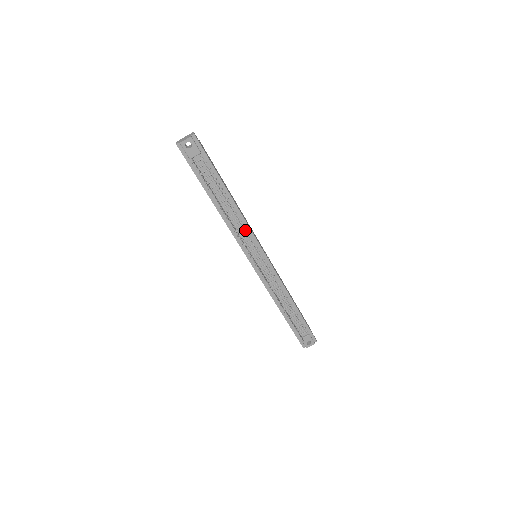
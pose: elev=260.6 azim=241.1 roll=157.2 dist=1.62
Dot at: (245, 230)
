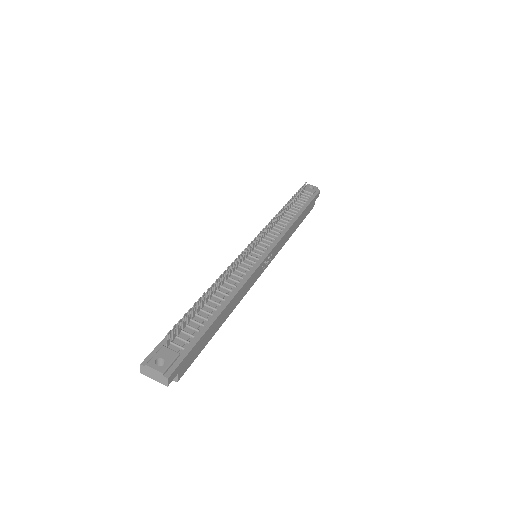
Dot at: (279, 233)
